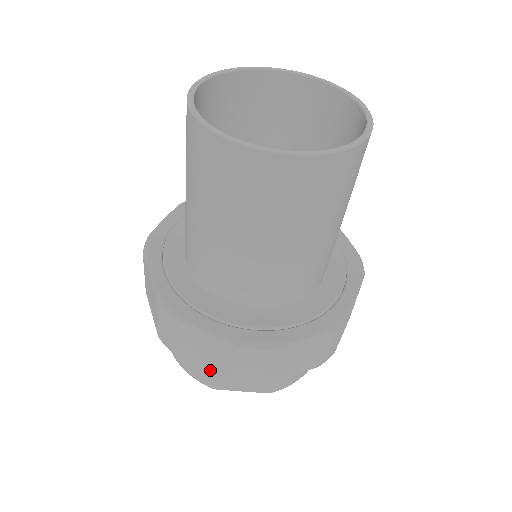
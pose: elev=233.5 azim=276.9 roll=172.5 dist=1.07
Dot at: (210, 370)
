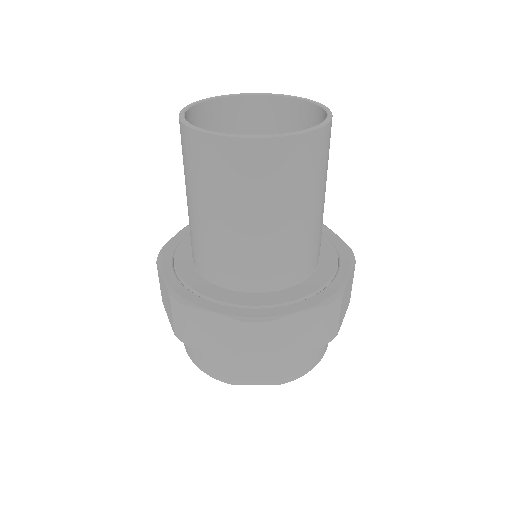
Dot at: (221, 356)
